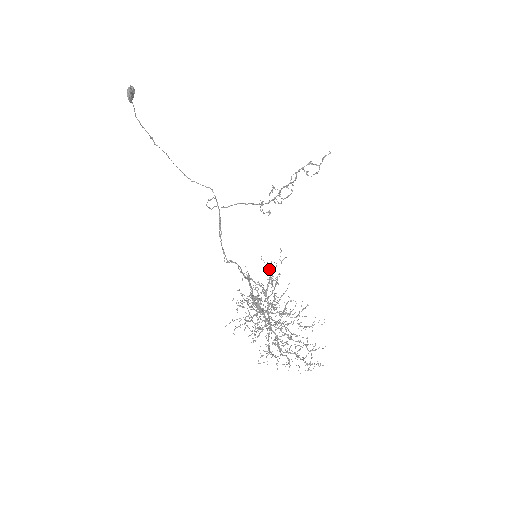
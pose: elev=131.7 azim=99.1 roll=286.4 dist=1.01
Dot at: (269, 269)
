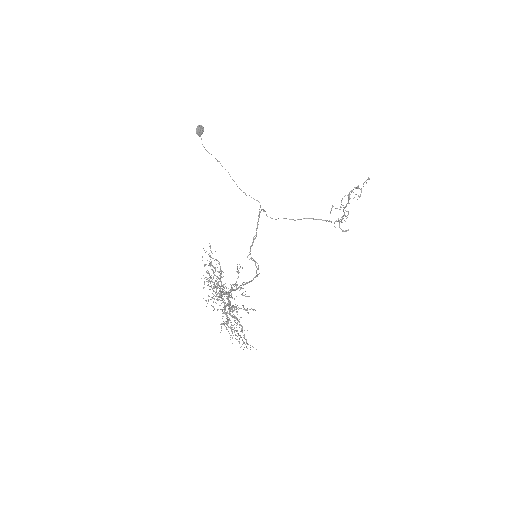
Dot at: occluded
